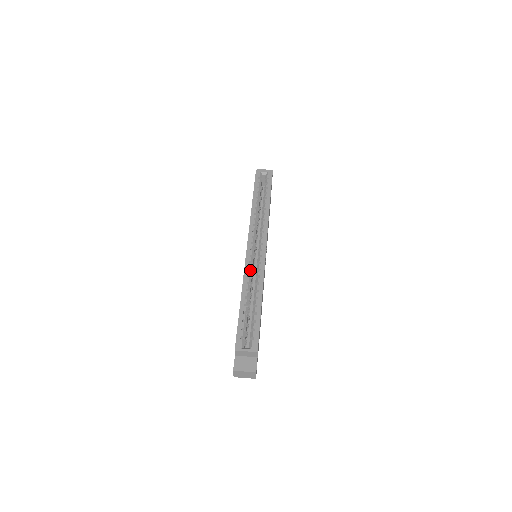
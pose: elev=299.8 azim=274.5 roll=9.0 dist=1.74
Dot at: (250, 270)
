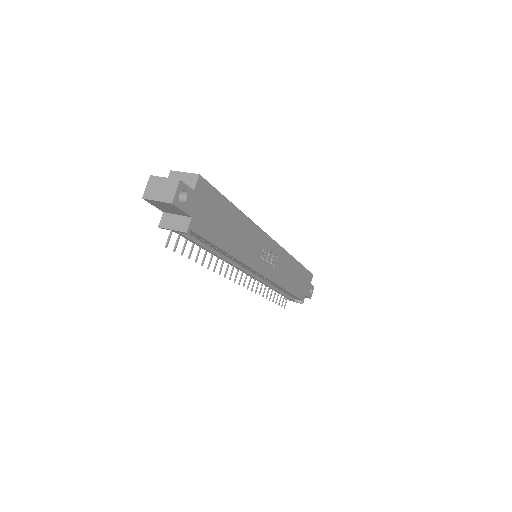
Dot at: occluded
